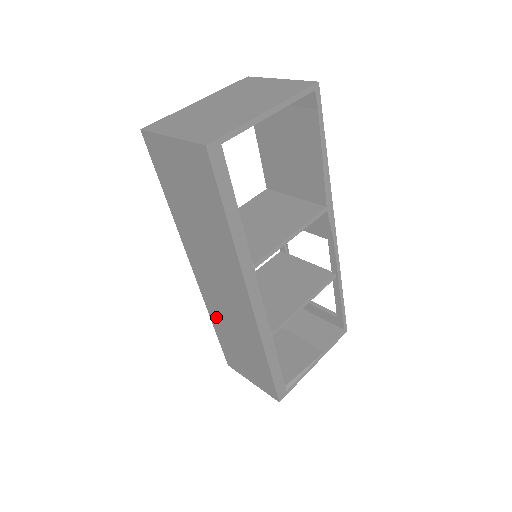
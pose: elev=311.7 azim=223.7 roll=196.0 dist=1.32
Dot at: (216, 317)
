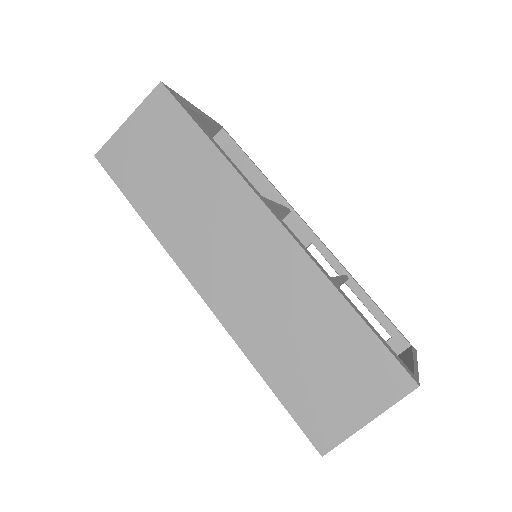
Dot at: (256, 342)
